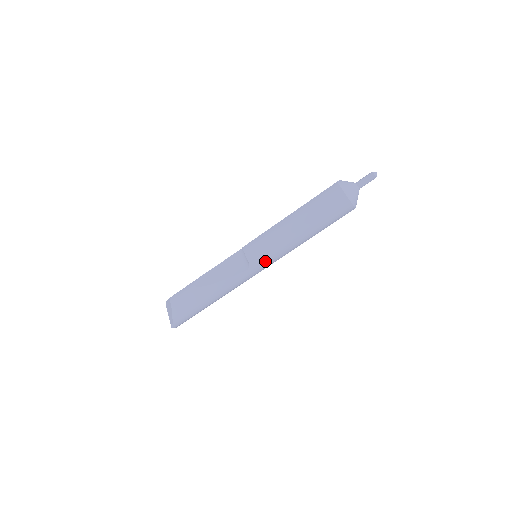
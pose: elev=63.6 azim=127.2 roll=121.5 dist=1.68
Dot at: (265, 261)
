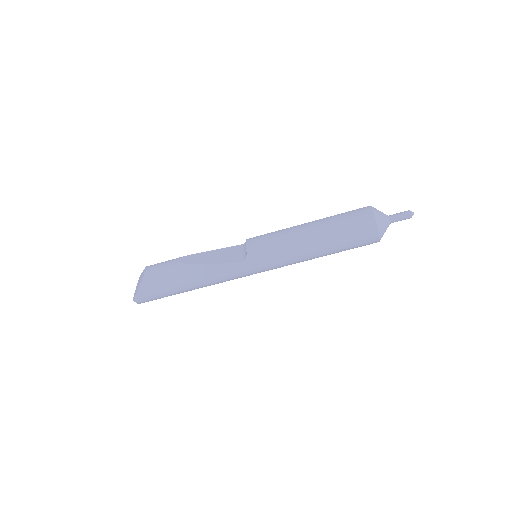
Dot at: (264, 260)
